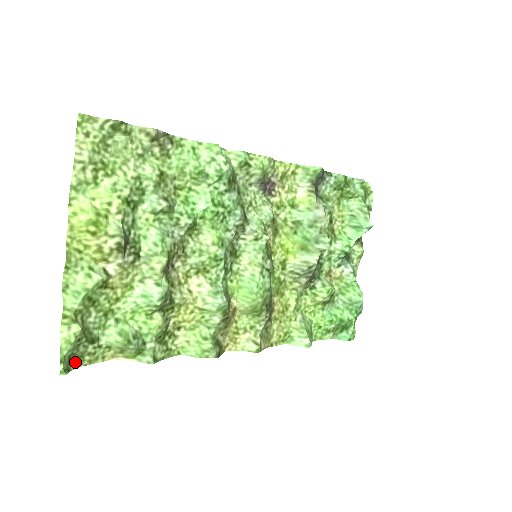
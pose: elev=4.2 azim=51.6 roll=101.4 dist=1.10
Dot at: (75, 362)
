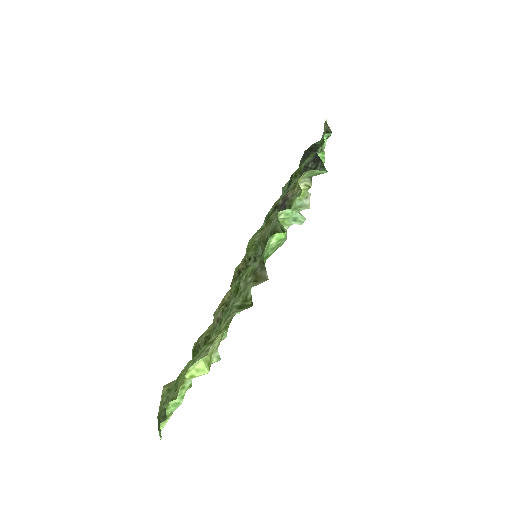
Dot at: (158, 421)
